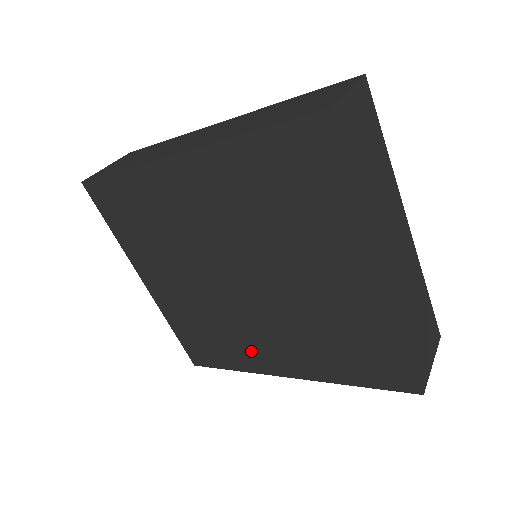
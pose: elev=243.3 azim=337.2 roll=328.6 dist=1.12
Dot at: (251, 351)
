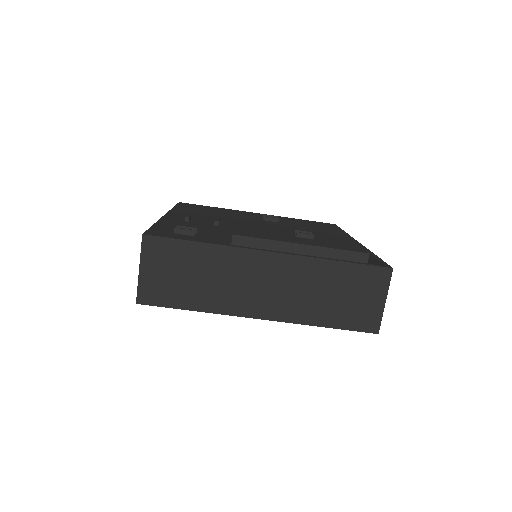
Dot at: occluded
